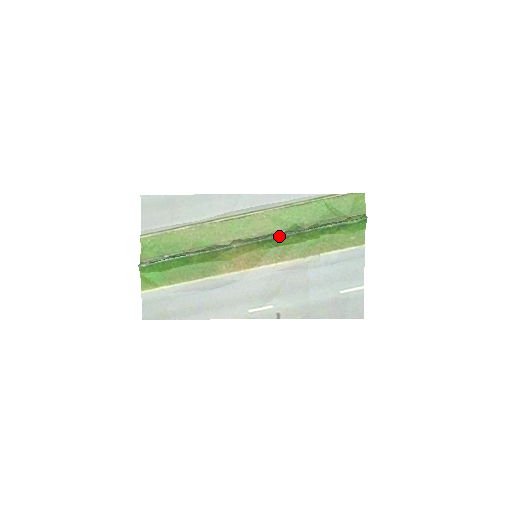
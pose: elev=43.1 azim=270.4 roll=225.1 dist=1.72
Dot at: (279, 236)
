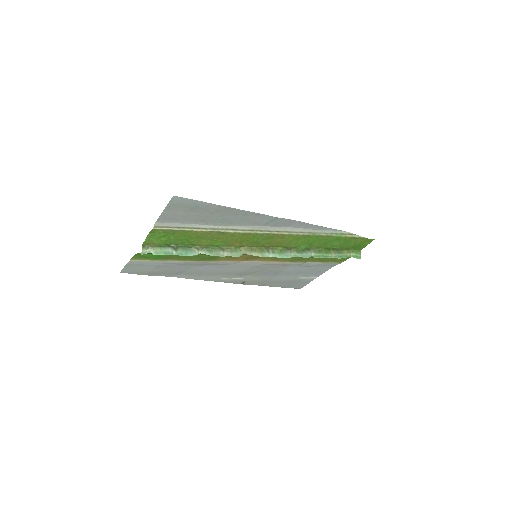
Dot at: (287, 257)
